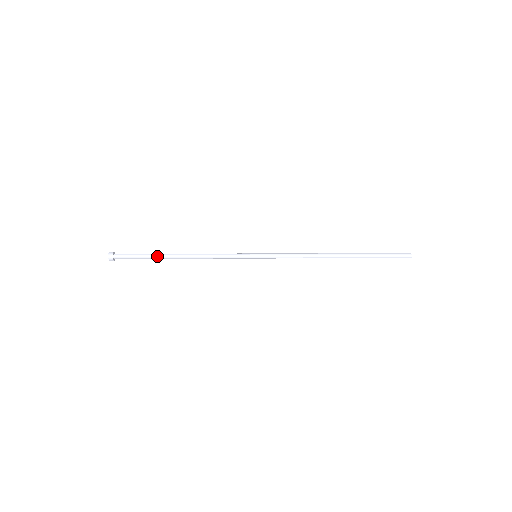
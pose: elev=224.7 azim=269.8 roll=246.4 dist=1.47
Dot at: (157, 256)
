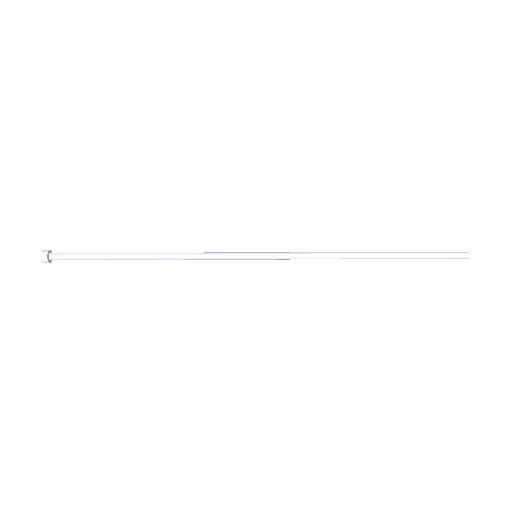
Dot at: (113, 258)
